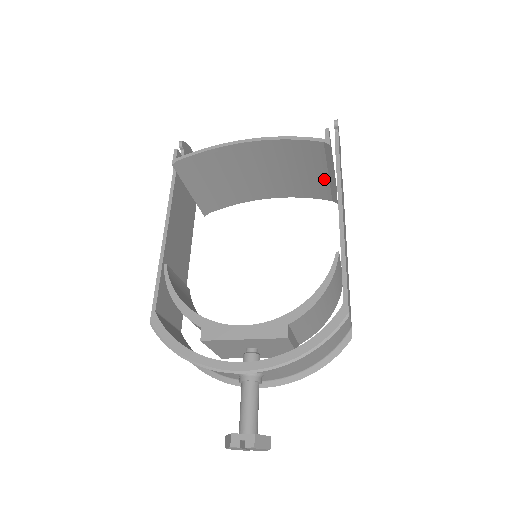
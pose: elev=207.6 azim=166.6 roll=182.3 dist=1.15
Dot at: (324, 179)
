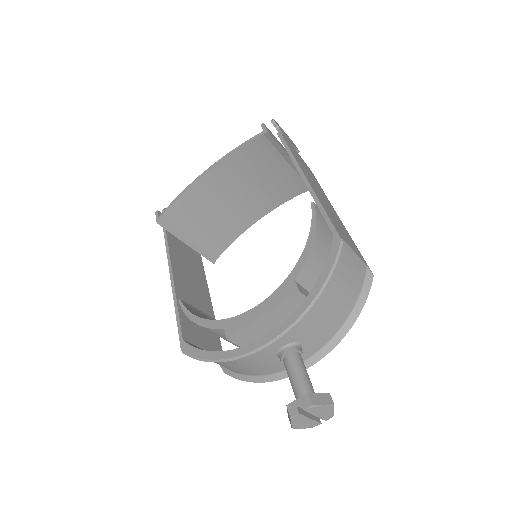
Dot at: (289, 171)
